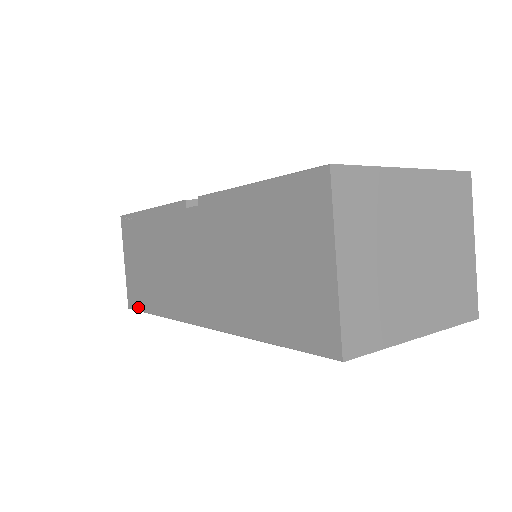
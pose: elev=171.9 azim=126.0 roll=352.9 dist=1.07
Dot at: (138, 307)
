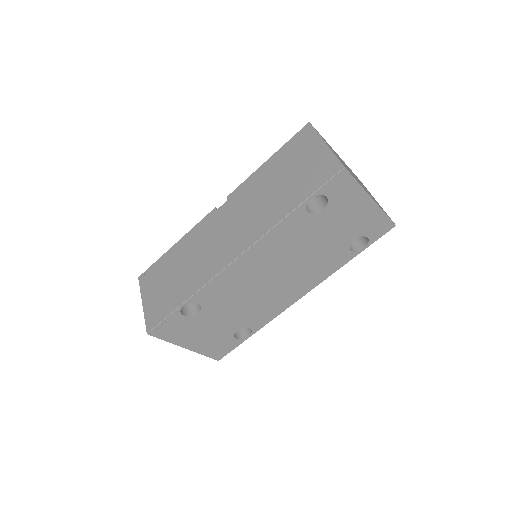
Dot at: (162, 317)
